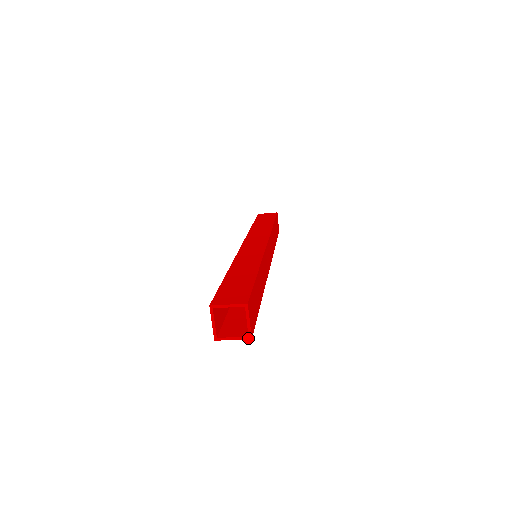
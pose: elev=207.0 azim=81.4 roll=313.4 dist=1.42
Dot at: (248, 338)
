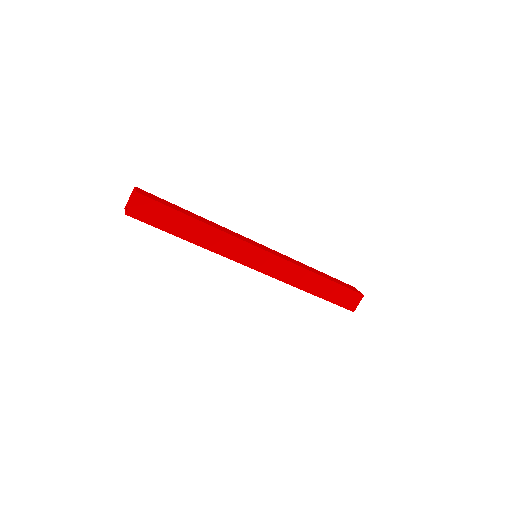
Dot at: (135, 194)
